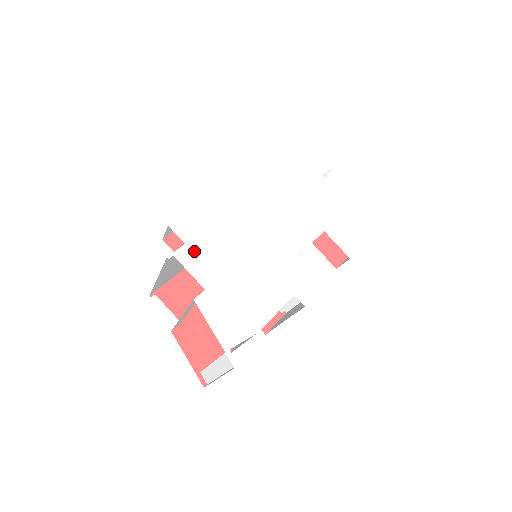
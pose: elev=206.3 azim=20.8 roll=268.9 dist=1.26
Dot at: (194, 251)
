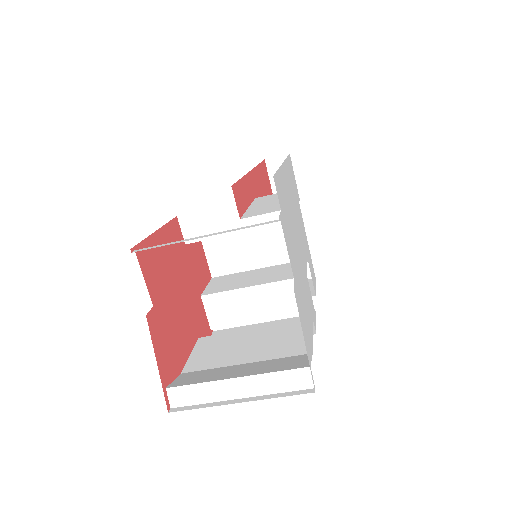
Dot at: (285, 224)
